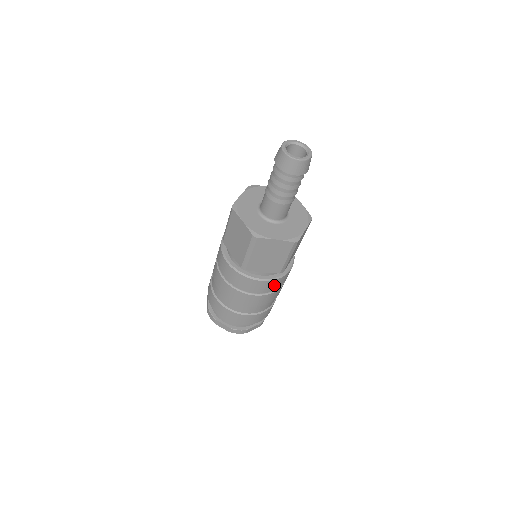
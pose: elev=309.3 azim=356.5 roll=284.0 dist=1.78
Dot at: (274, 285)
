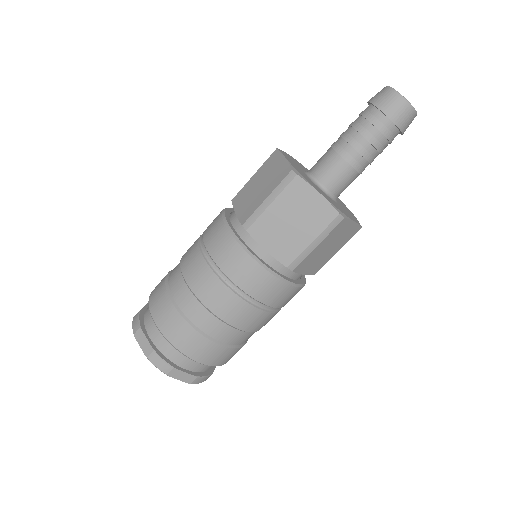
Dot at: occluded
